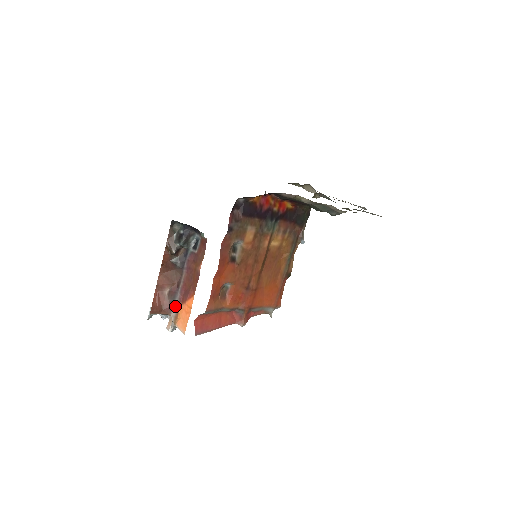
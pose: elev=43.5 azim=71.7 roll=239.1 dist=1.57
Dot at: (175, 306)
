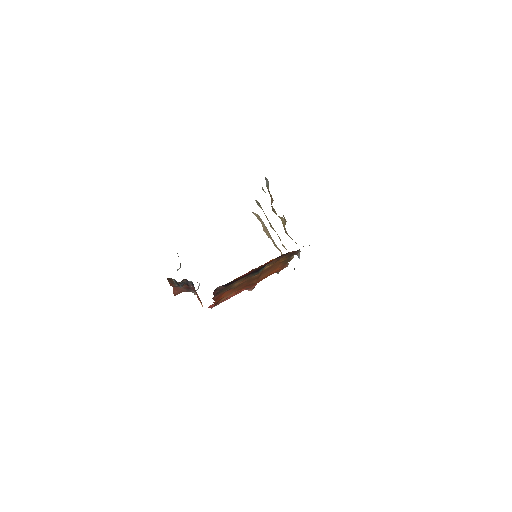
Dot at: (192, 291)
